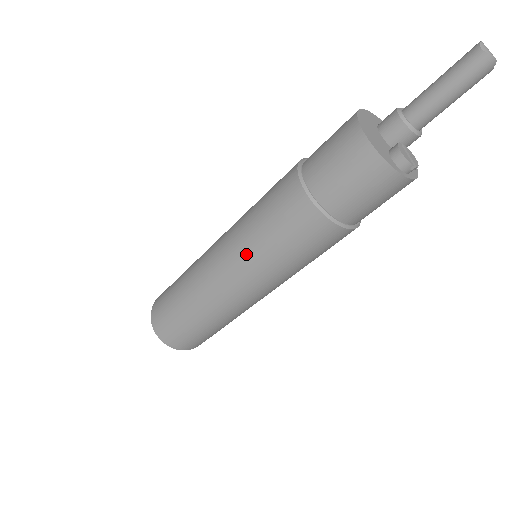
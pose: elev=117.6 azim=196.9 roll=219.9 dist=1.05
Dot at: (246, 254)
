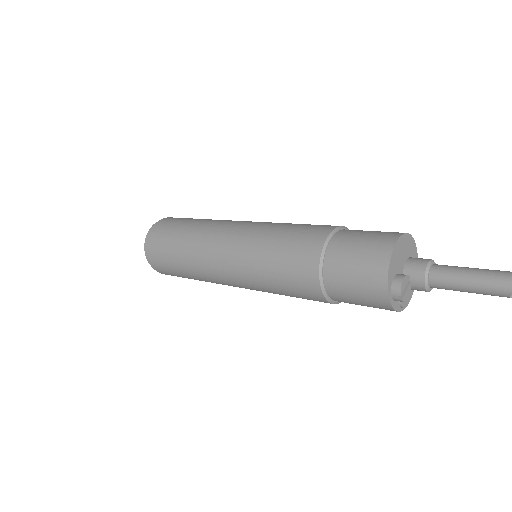
Dot at: (252, 241)
